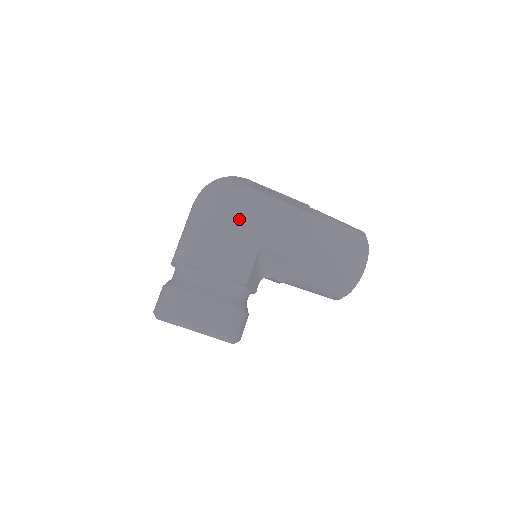
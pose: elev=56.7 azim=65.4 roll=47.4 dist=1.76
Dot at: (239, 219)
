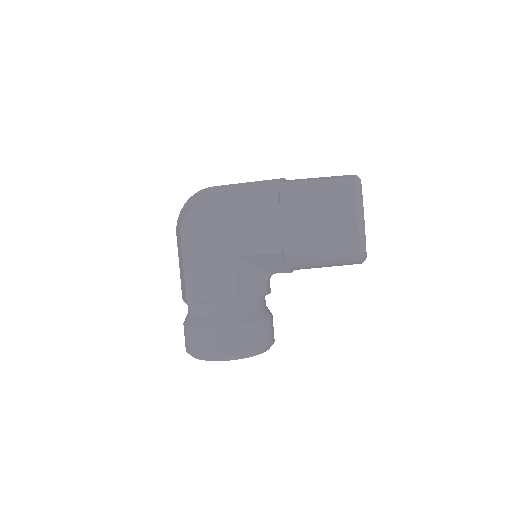
Dot at: (203, 242)
